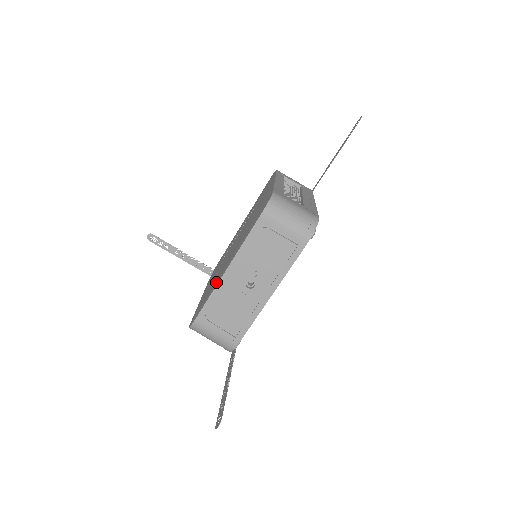
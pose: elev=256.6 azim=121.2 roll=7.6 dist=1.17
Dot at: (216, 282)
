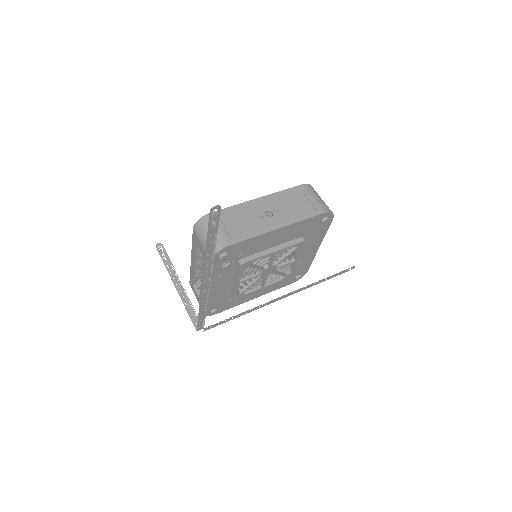
Dot at: occluded
